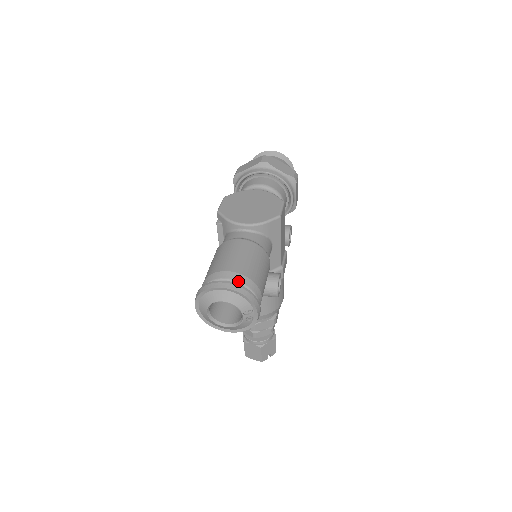
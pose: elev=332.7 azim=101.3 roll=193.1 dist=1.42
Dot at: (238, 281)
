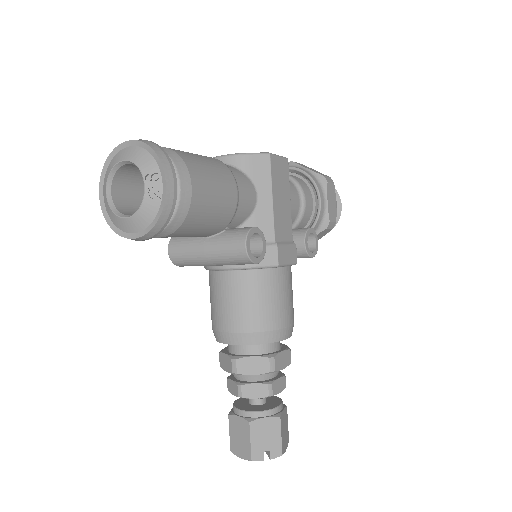
Dot at: occluded
